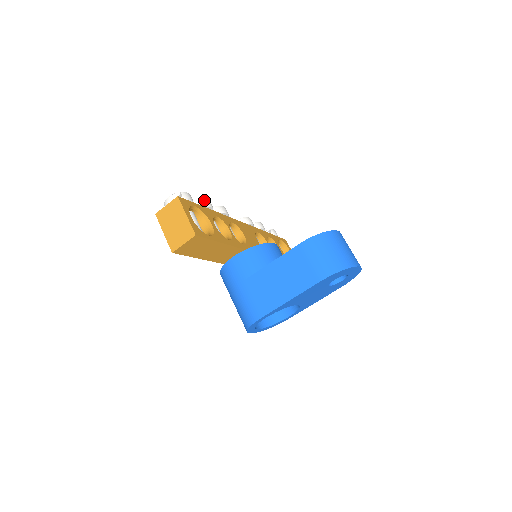
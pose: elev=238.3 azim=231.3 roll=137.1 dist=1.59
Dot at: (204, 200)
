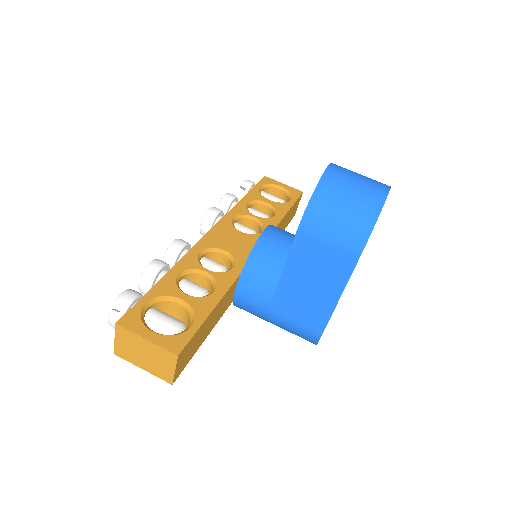
Dot at: (148, 269)
